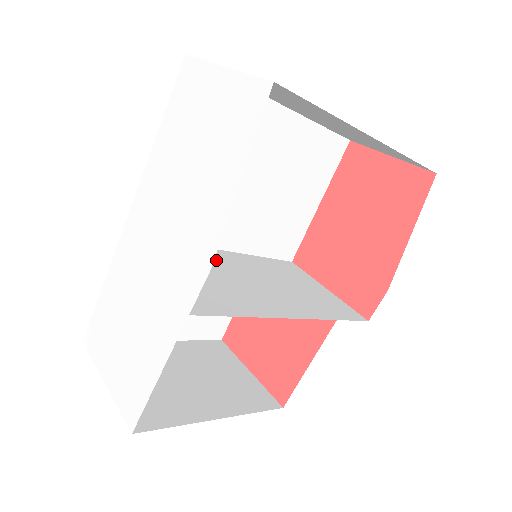
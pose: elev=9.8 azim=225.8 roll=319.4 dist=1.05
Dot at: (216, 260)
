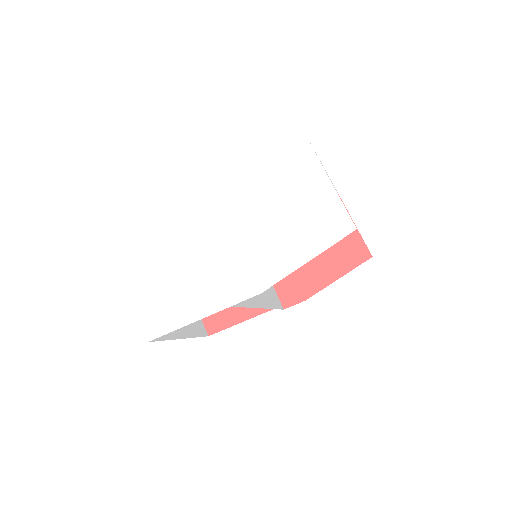
Dot at: occluded
